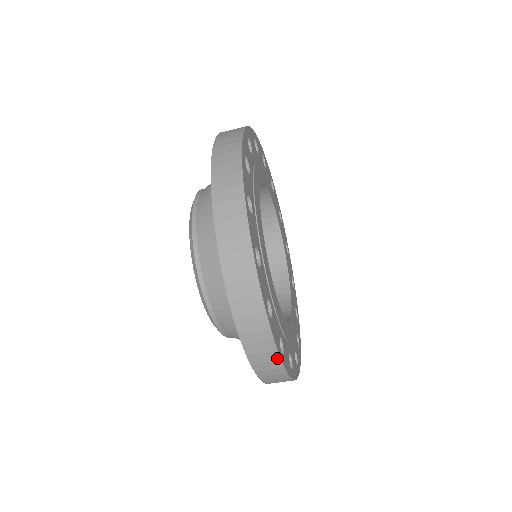
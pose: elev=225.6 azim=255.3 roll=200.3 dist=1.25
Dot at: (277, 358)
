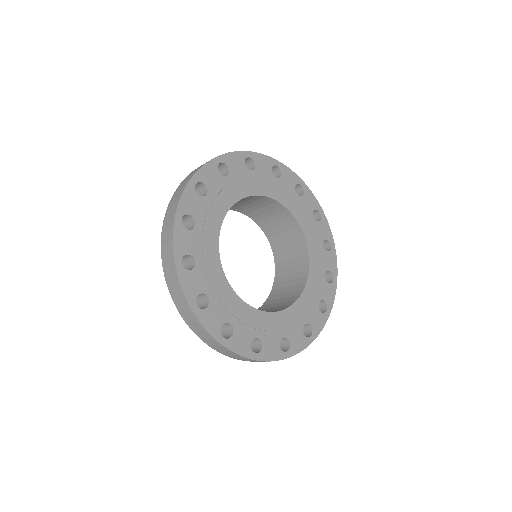
Dot at: (308, 345)
